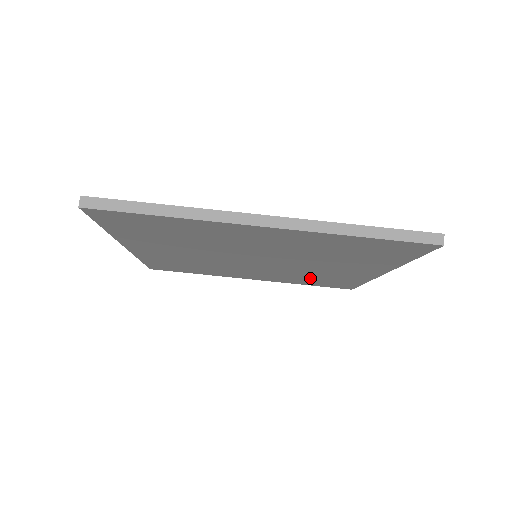
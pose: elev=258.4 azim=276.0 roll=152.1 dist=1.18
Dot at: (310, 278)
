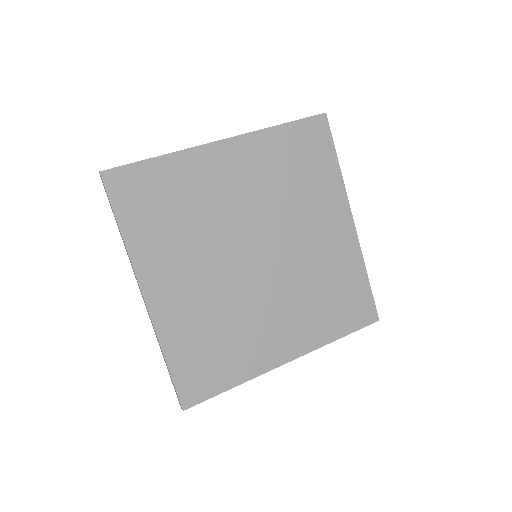
Dot at: (325, 297)
